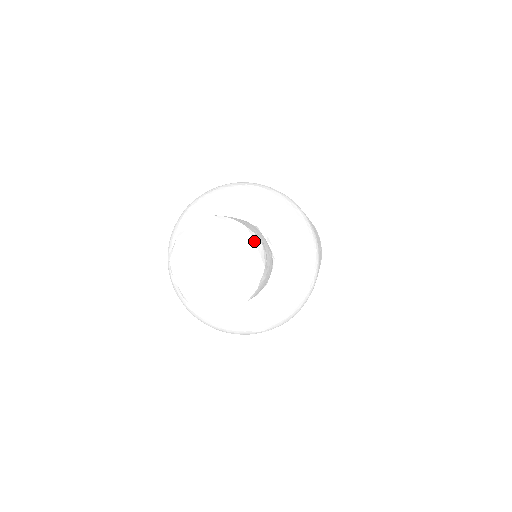
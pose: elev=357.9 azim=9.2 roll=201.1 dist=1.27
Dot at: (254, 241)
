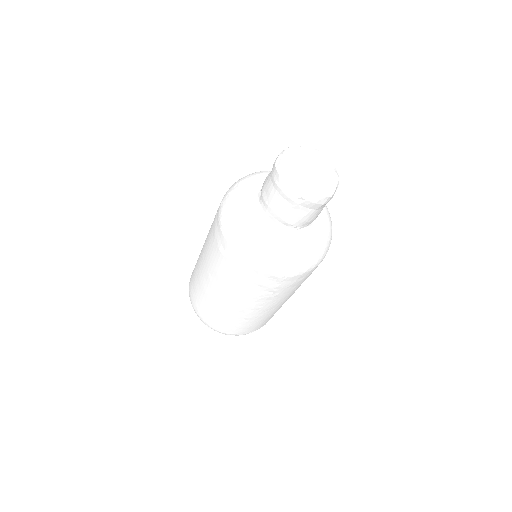
Dot at: (338, 181)
